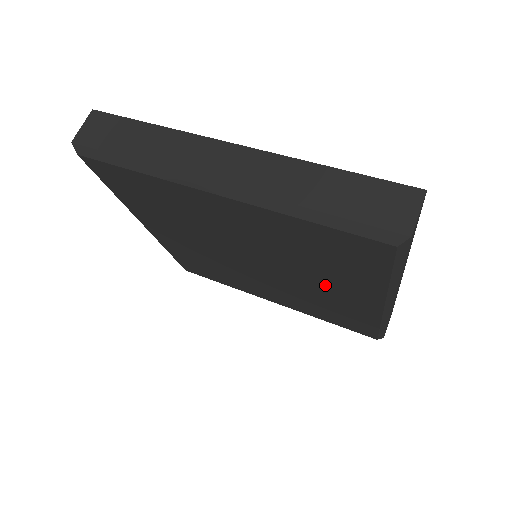
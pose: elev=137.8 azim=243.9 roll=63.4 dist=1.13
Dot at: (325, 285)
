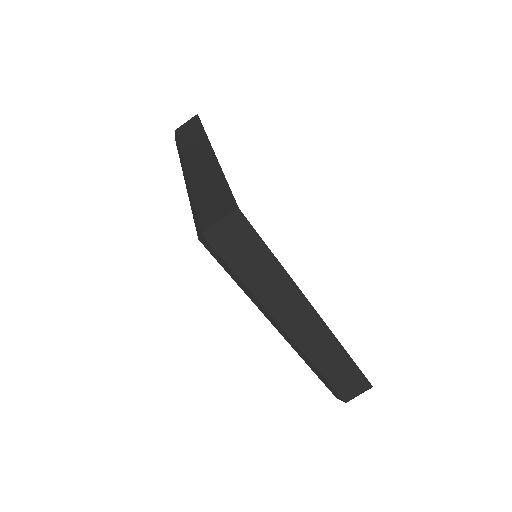
Dot at: occluded
